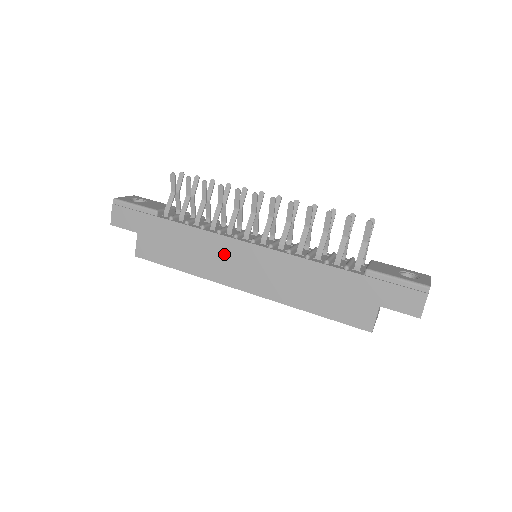
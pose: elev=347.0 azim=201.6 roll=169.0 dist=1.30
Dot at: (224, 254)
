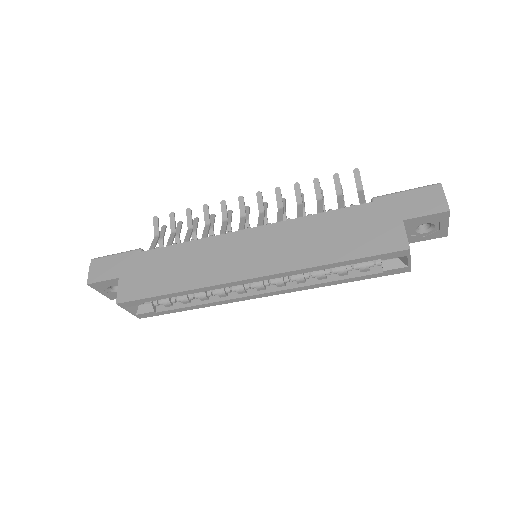
Dot at: (221, 252)
